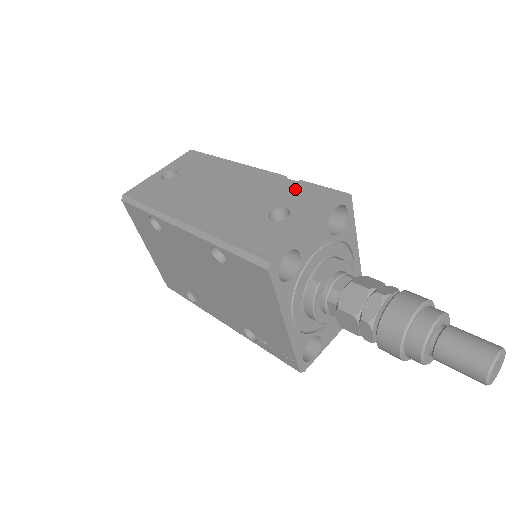
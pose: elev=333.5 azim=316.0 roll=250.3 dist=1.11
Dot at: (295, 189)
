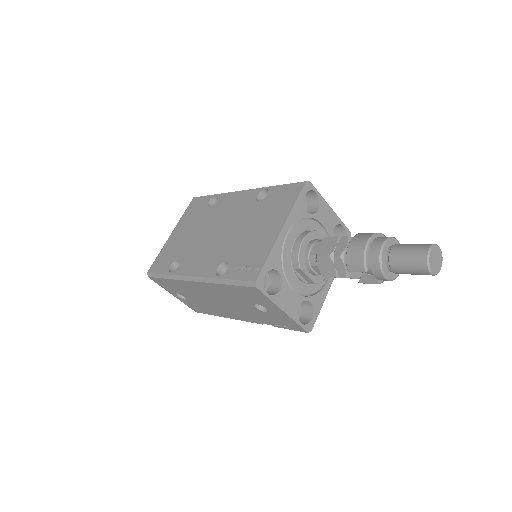
Dot at: occluded
